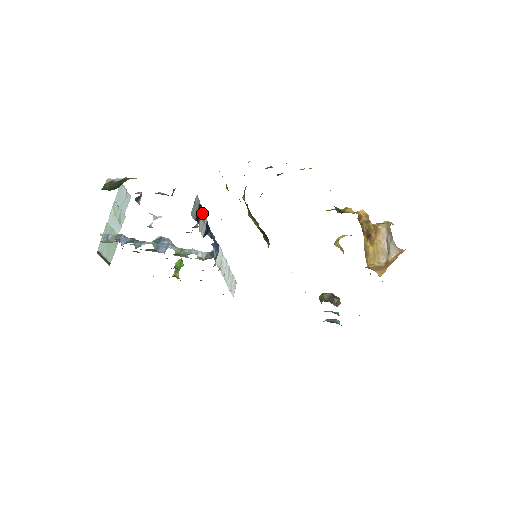
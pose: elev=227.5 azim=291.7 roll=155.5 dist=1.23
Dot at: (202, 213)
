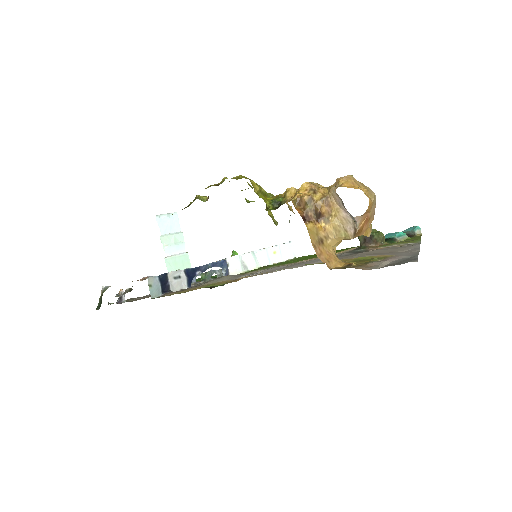
Dot at: (171, 275)
